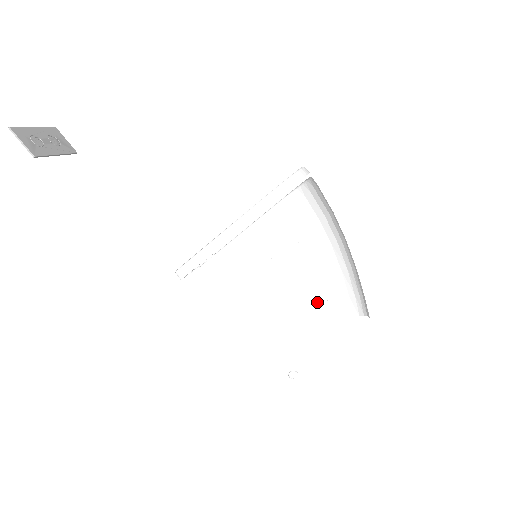
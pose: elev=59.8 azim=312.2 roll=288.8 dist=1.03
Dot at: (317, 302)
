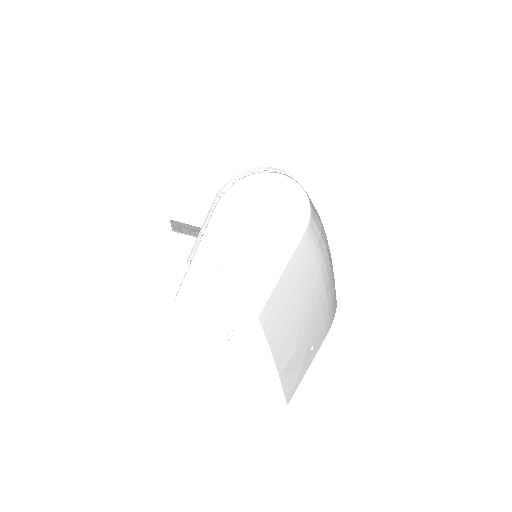
Dot at: (322, 309)
